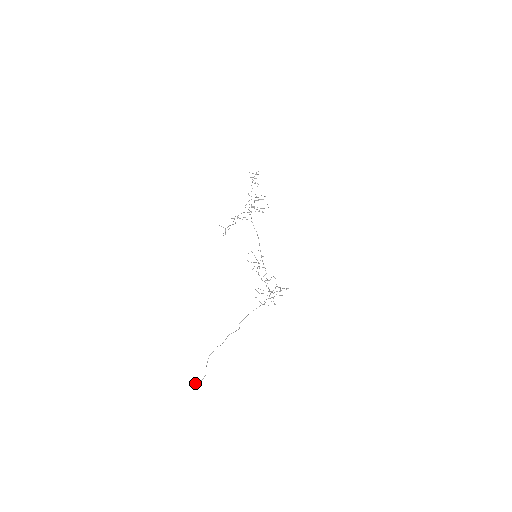
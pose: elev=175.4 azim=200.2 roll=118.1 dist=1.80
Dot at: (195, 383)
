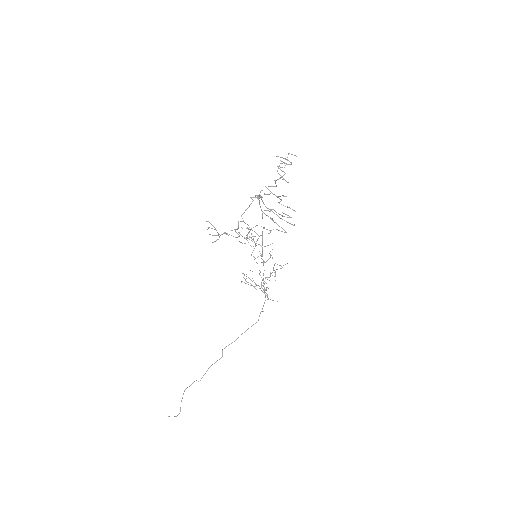
Dot at: occluded
